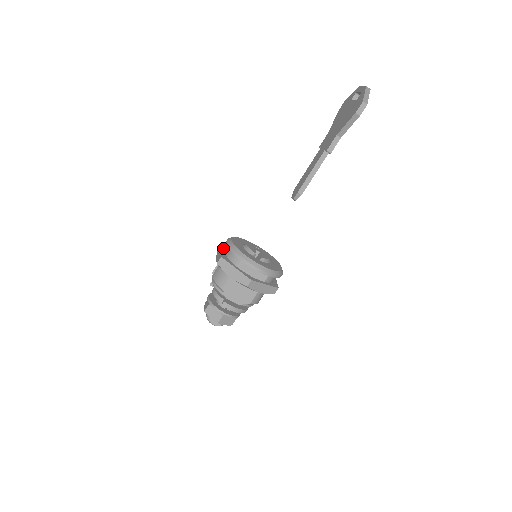
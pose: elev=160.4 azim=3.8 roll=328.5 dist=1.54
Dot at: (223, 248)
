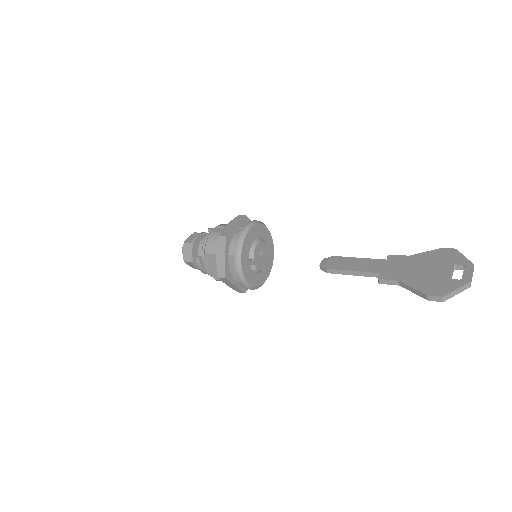
Dot at: (242, 222)
